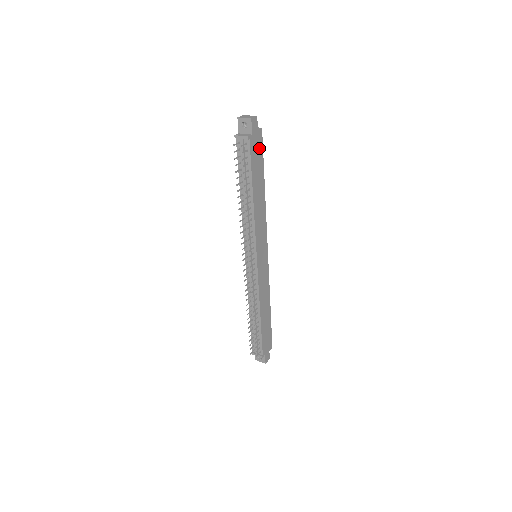
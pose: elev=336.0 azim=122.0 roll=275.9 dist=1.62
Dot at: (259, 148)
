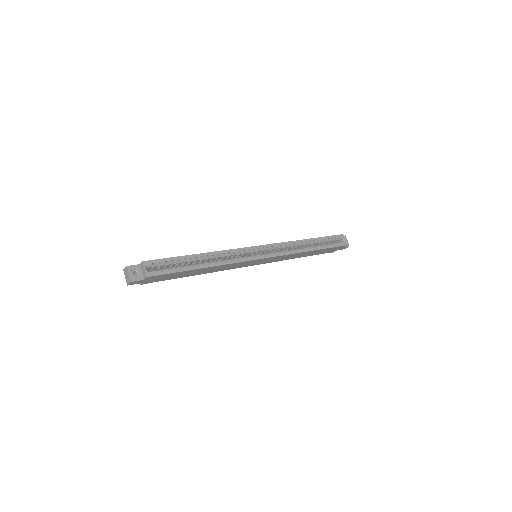
Dot at: (162, 276)
